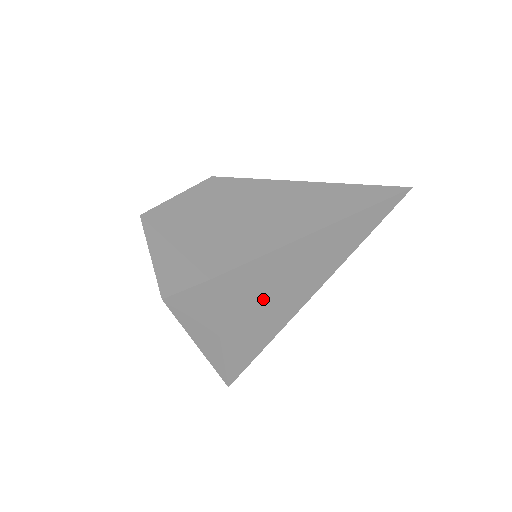
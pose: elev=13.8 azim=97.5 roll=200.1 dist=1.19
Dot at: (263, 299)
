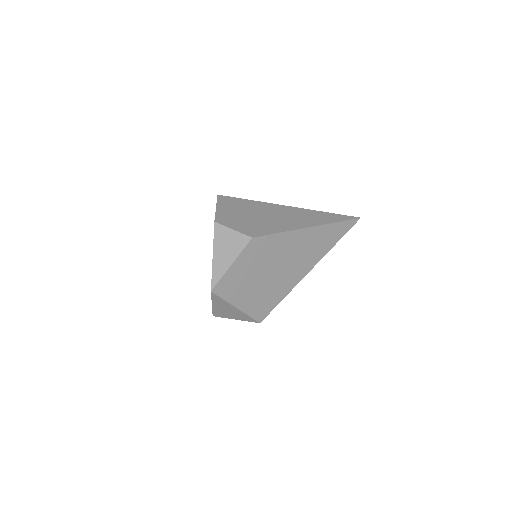
Dot at: occluded
